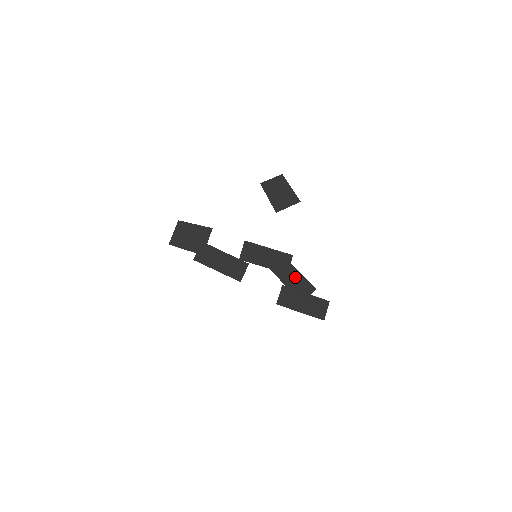
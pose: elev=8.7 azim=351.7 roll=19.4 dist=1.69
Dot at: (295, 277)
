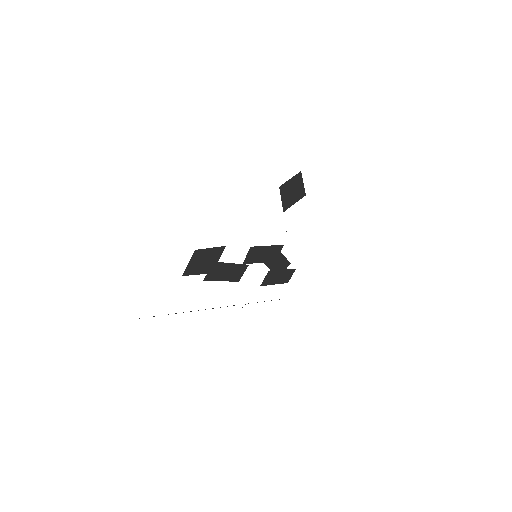
Dot at: (280, 261)
